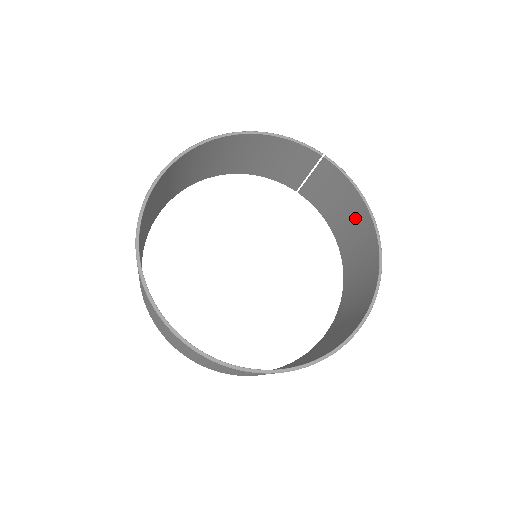
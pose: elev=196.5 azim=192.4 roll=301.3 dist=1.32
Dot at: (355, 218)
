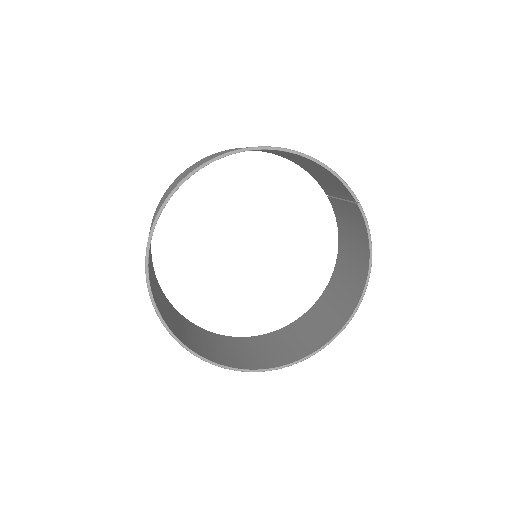
Dot at: (358, 259)
